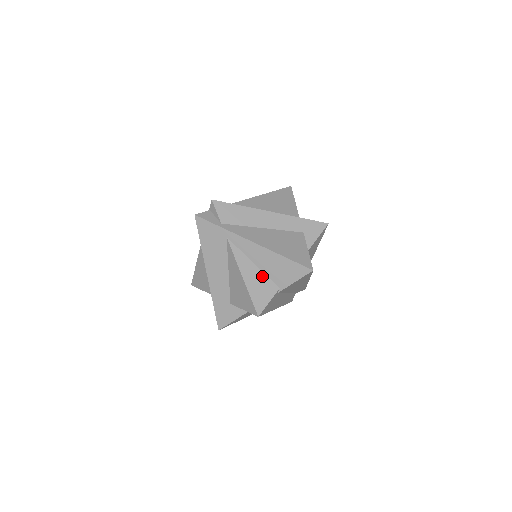
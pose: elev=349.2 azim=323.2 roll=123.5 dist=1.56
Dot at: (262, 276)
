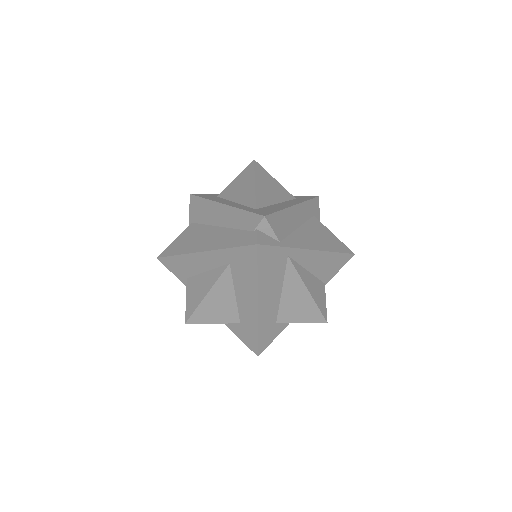
Dot at: (315, 280)
